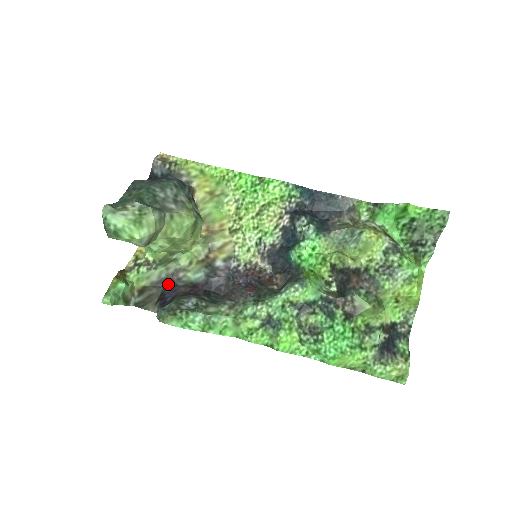
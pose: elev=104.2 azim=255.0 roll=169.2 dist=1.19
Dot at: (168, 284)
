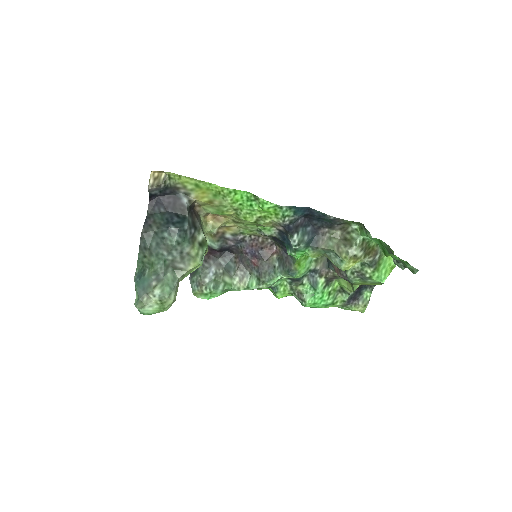
Dot at: occluded
